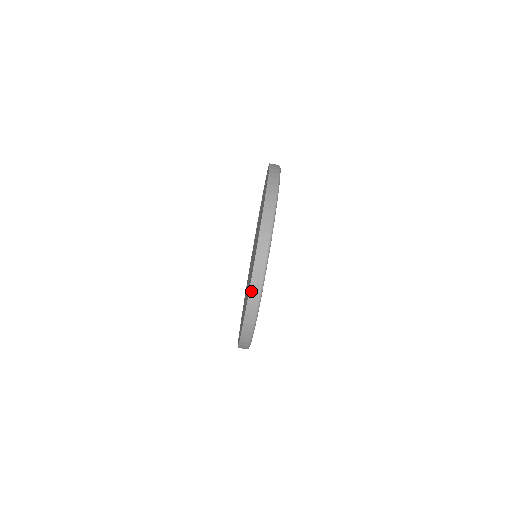
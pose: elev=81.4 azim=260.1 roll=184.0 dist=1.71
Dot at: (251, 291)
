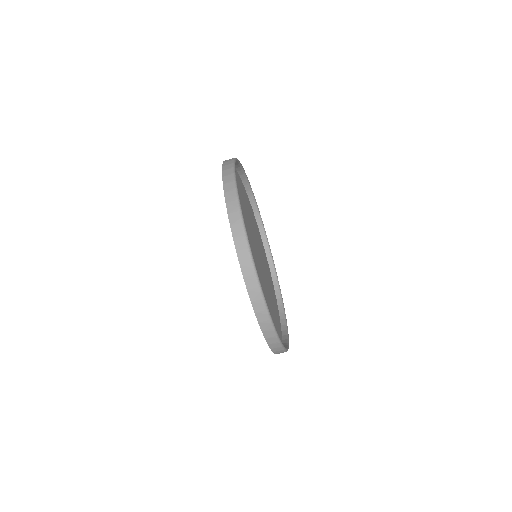
Dot at: (252, 298)
